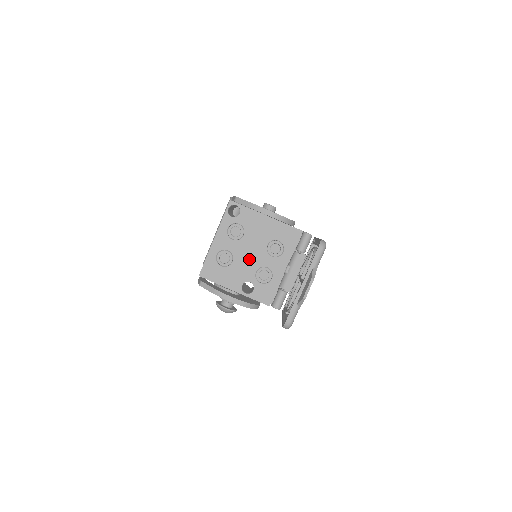
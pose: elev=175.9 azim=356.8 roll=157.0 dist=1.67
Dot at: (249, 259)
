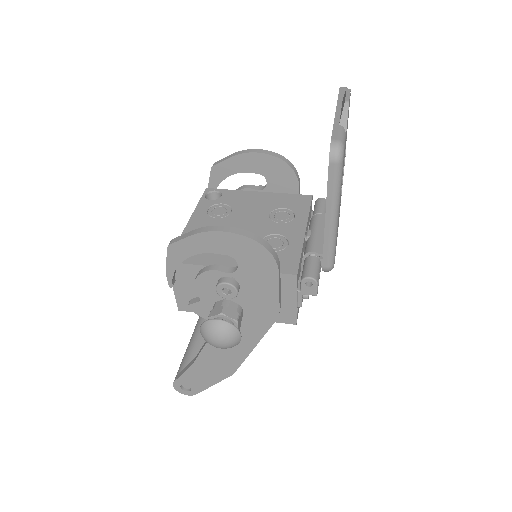
Dot at: occluded
